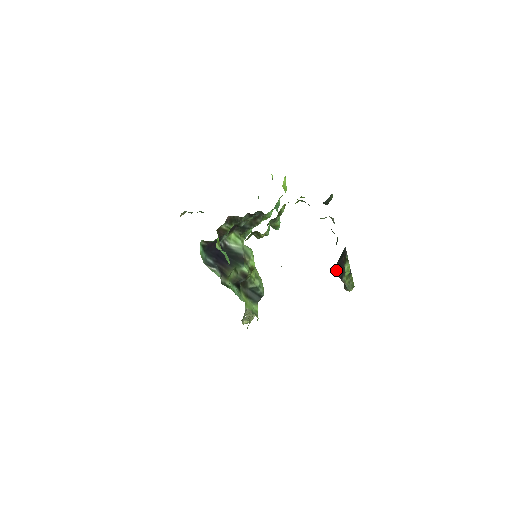
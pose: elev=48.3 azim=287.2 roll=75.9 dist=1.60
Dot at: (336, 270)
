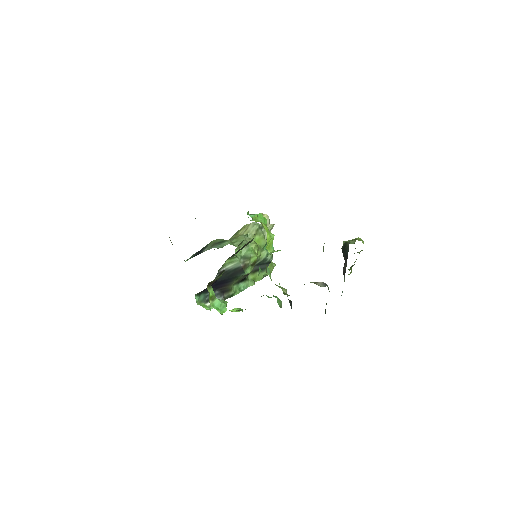
Dot at: occluded
